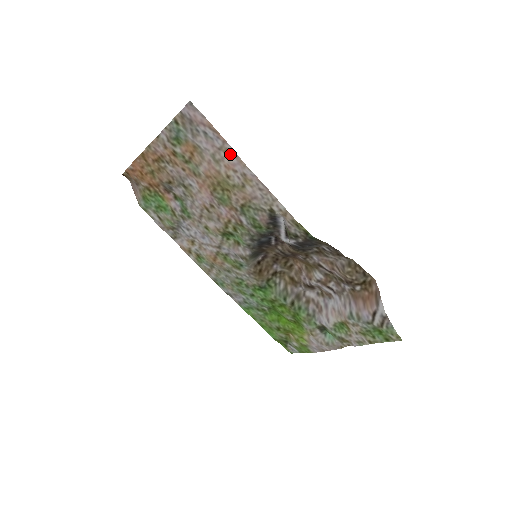
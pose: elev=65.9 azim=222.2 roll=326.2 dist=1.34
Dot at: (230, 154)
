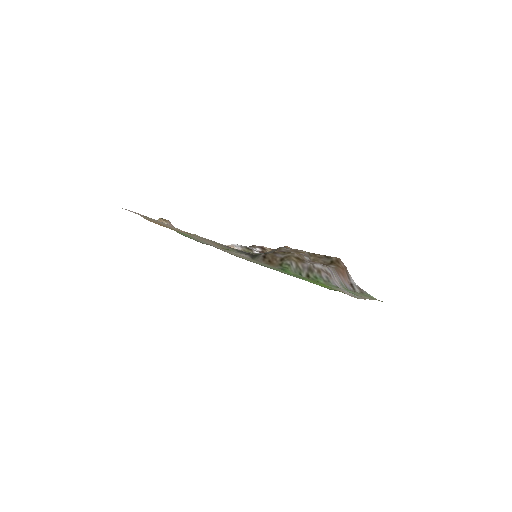
Dot at: occluded
